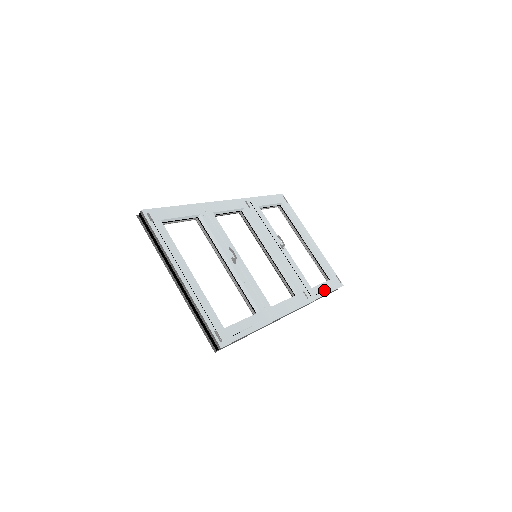
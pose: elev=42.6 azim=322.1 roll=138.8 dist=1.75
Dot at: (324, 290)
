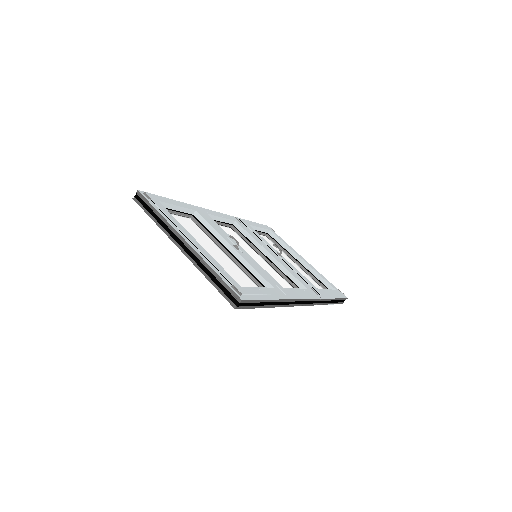
Dot at: (331, 294)
